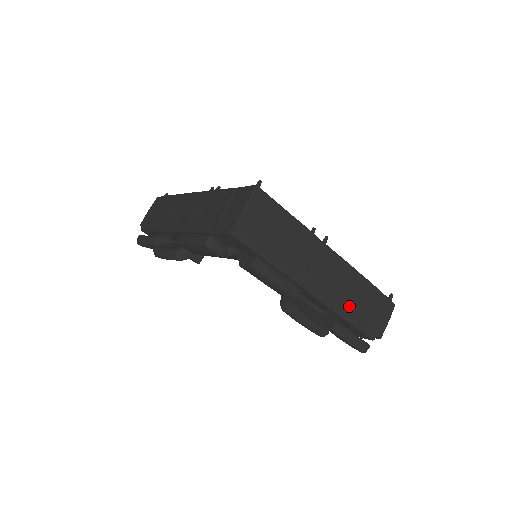
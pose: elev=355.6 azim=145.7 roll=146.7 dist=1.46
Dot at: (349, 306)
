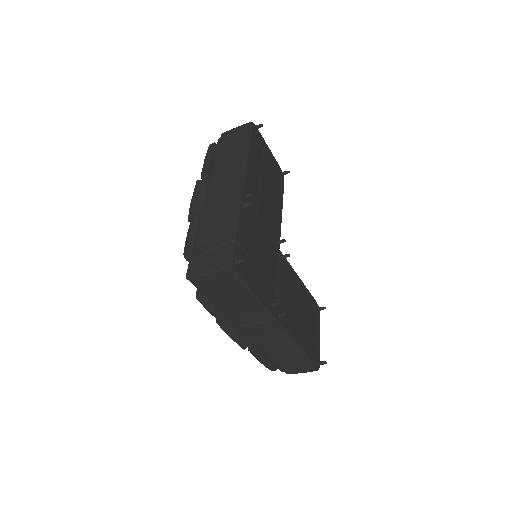
Dot at: (271, 351)
